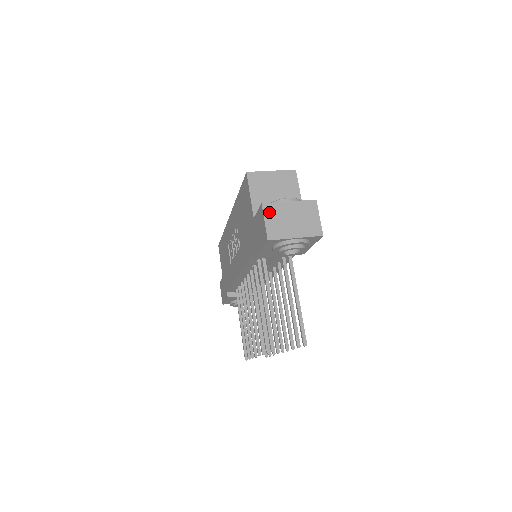
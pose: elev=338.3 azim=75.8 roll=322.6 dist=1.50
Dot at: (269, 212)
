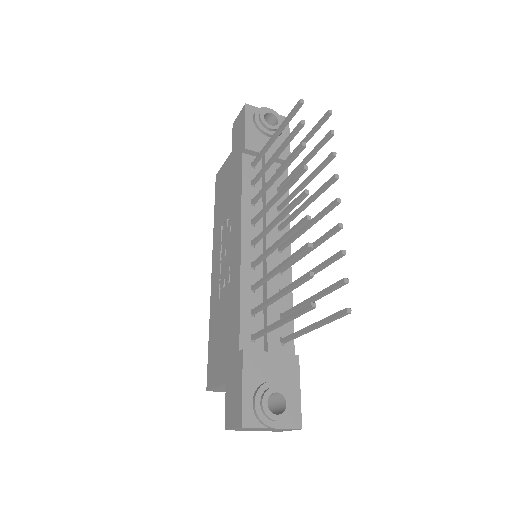
Dot at: occluded
